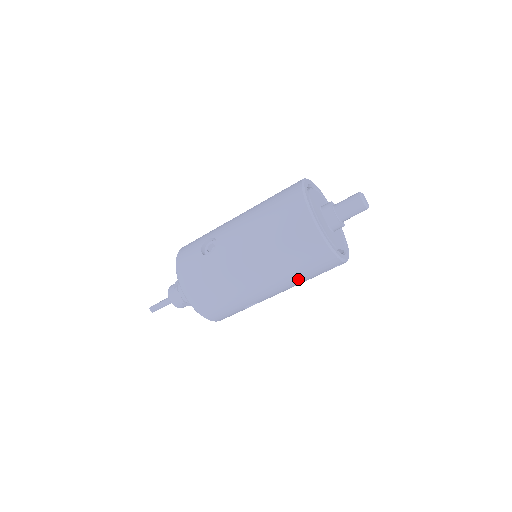
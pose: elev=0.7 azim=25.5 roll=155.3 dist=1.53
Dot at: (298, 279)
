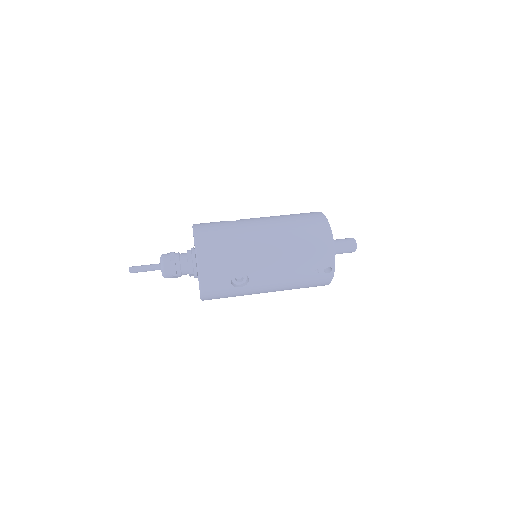
Dot at: (296, 261)
